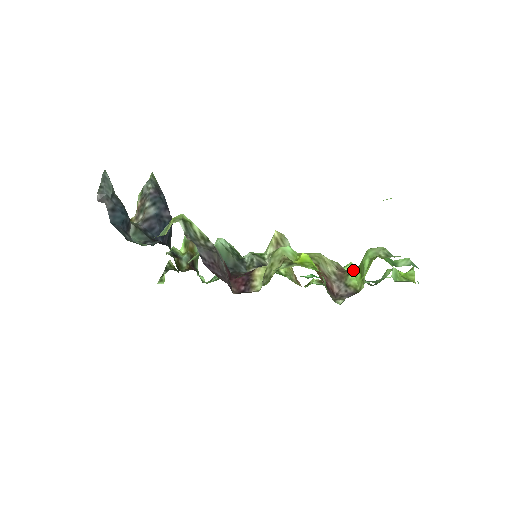
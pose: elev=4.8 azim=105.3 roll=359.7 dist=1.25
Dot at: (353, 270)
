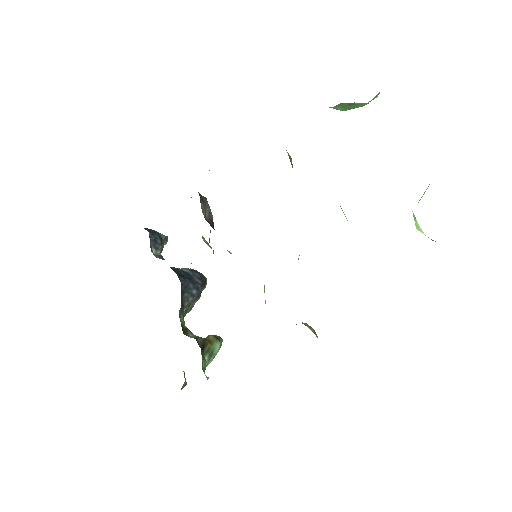
Dot at: occluded
